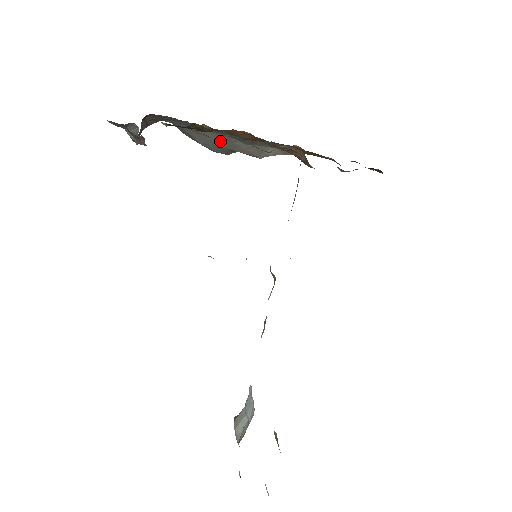
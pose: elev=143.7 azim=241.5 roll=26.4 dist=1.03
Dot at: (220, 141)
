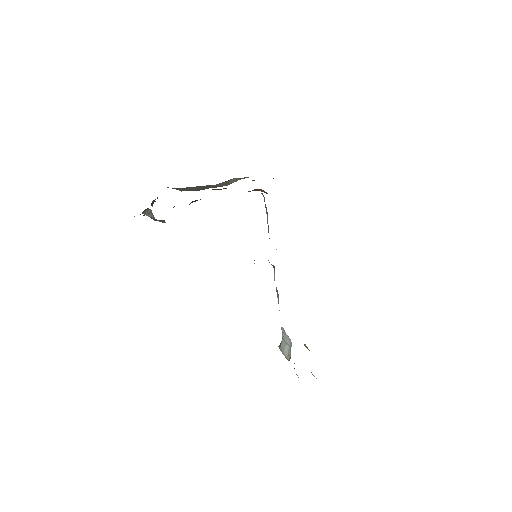
Dot at: (198, 188)
